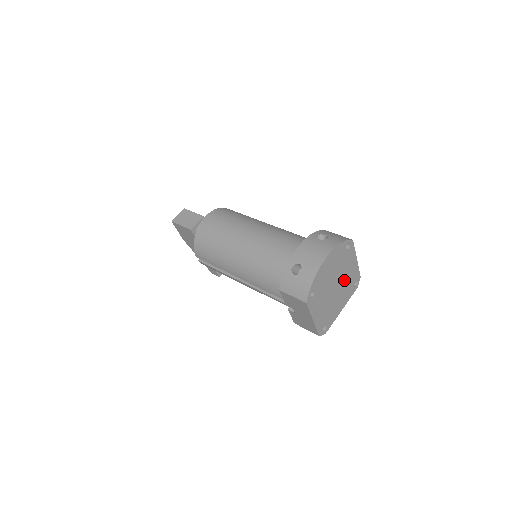
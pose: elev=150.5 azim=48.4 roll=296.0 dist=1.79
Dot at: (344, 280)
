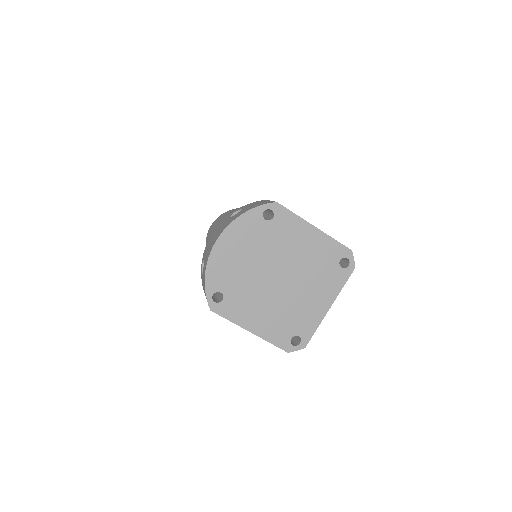
Dot at: (299, 263)
